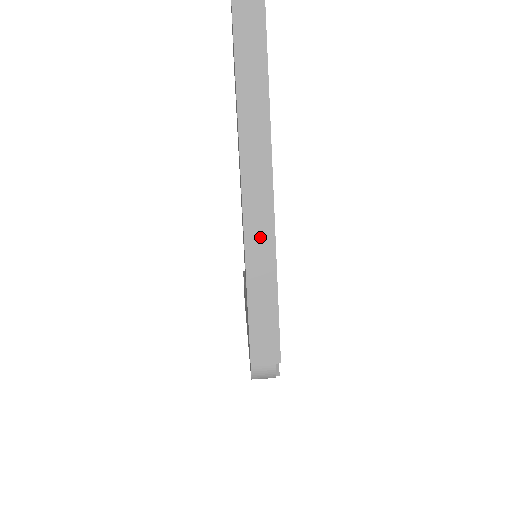
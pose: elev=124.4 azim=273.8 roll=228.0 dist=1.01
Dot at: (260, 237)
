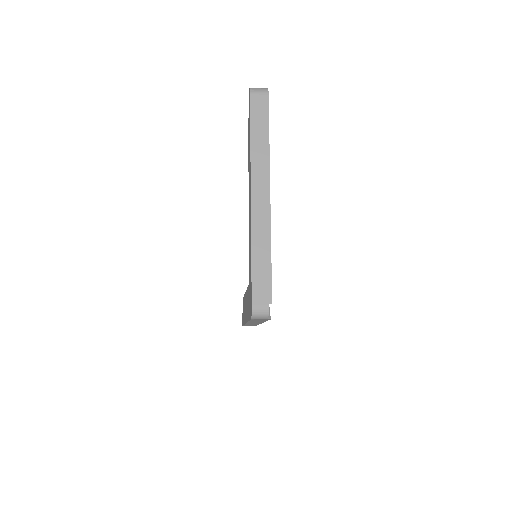
Dot at: (261, 221)
